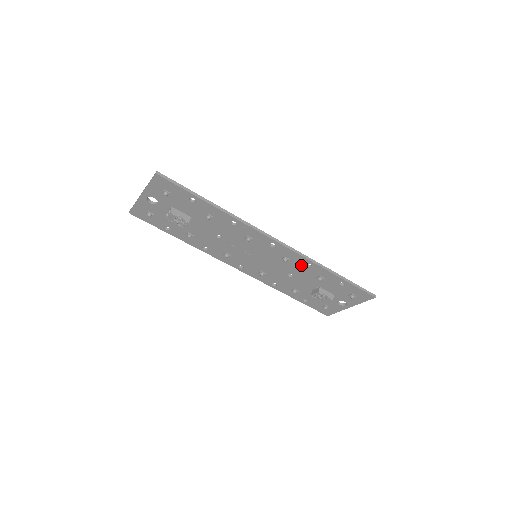
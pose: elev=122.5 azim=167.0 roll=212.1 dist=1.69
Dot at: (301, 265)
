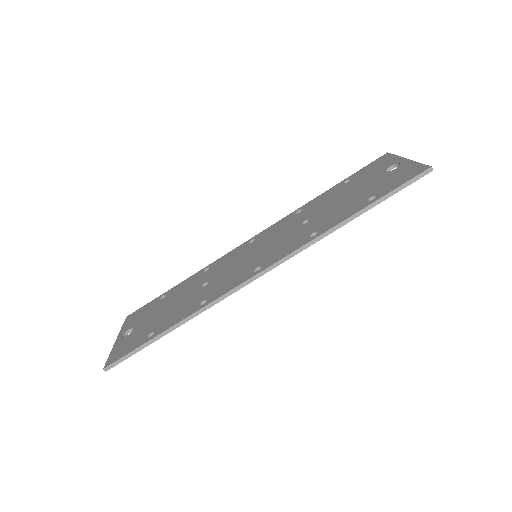
Dot at: occluded
